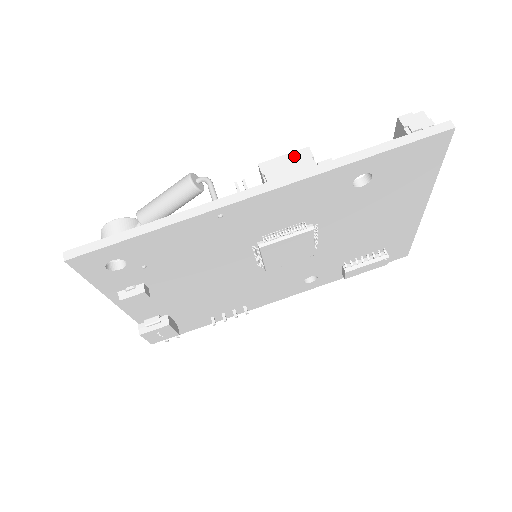
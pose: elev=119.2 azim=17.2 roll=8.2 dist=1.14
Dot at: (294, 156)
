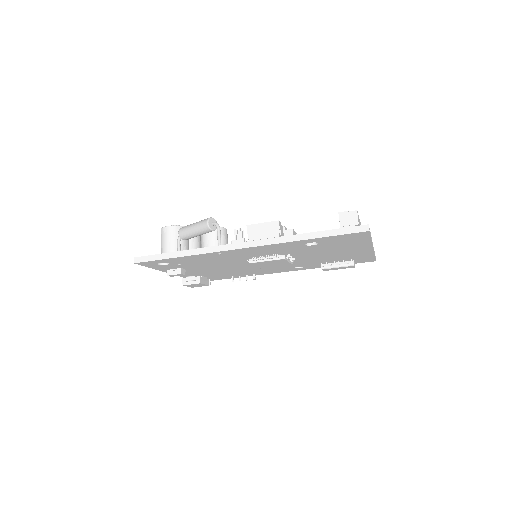
Dot at: (268, 225)
